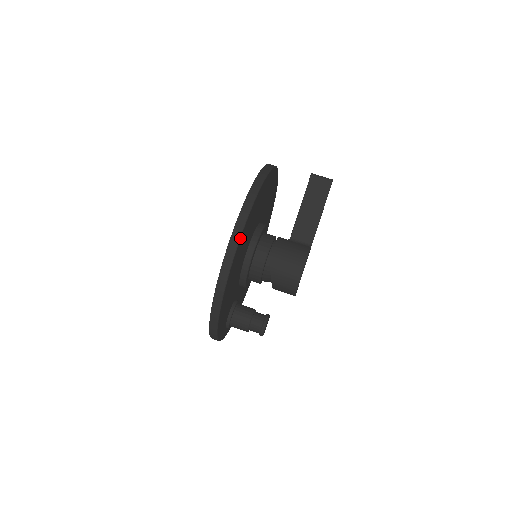
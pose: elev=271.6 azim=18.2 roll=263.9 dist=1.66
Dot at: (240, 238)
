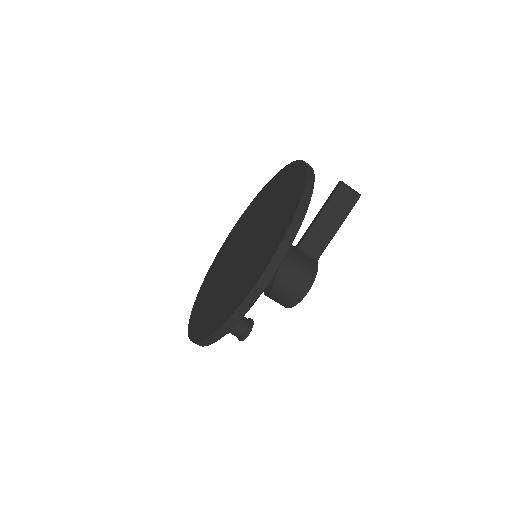
Dot at: occluded
